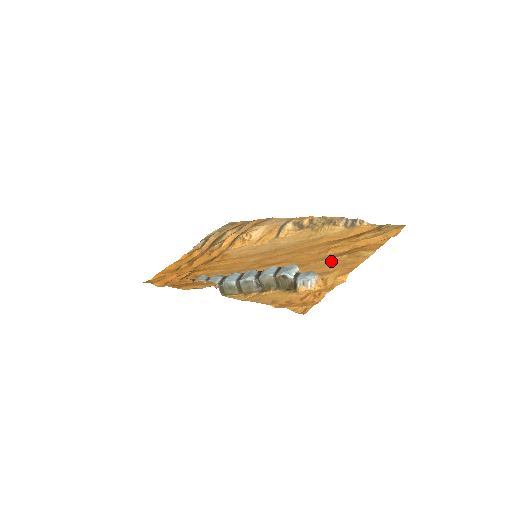
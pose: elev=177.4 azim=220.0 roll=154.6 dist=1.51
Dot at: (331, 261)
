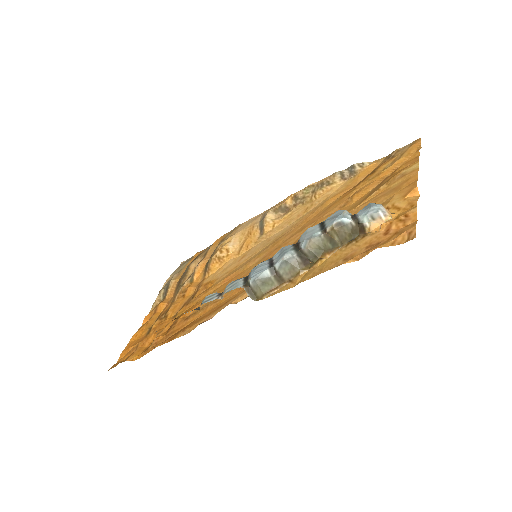
Dot at: (371, 199)
